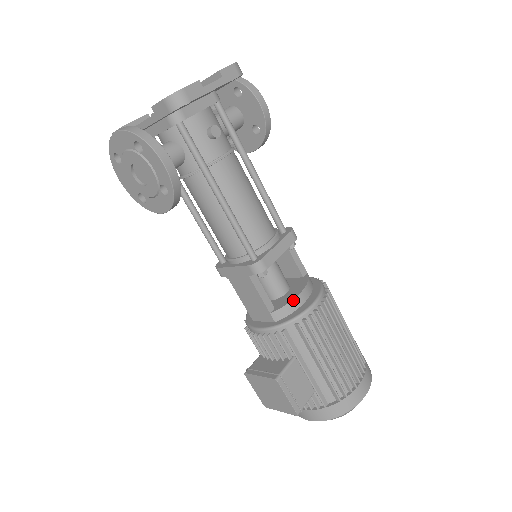
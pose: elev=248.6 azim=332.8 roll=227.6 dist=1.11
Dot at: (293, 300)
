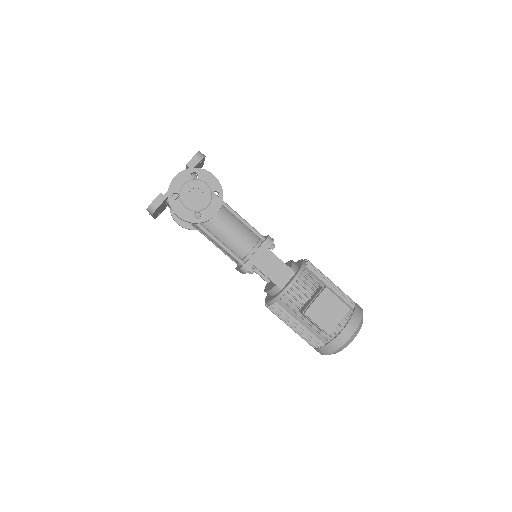
Dot at: (293, 261)
